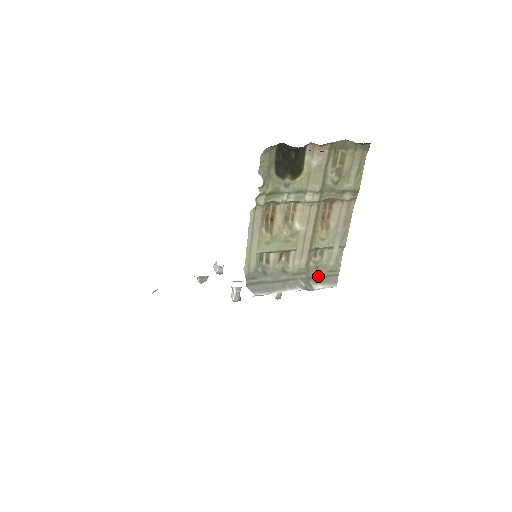
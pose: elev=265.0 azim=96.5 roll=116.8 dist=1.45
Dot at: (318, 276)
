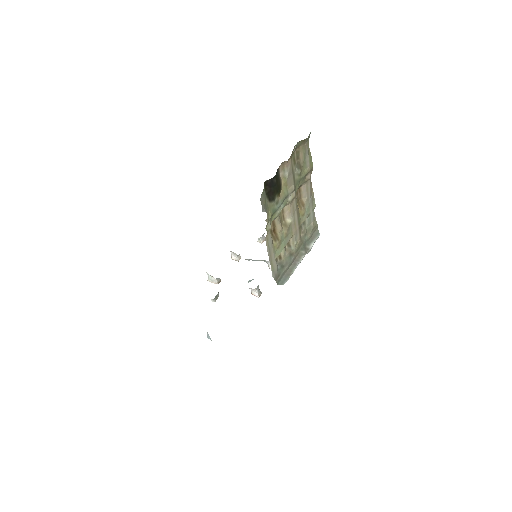
Dot at: (308, 239)
